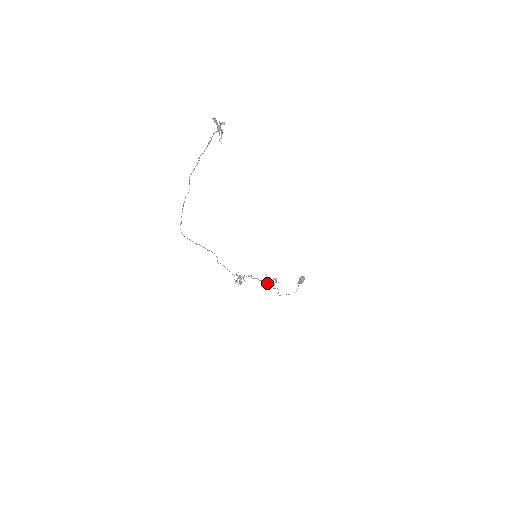
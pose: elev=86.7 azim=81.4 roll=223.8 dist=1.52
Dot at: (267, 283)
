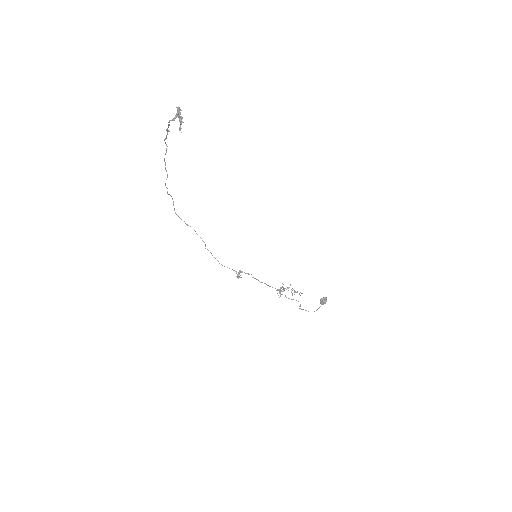
Dot at: occluded
